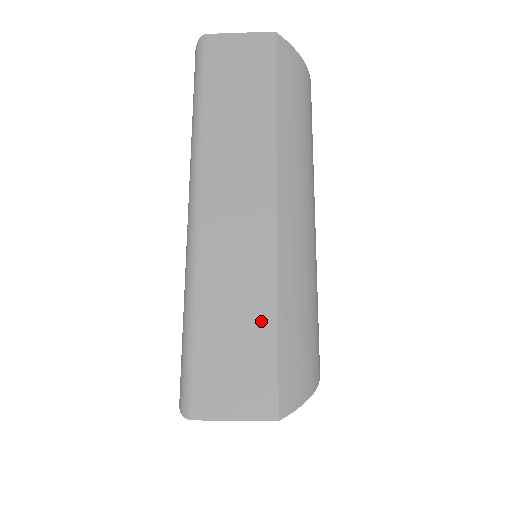
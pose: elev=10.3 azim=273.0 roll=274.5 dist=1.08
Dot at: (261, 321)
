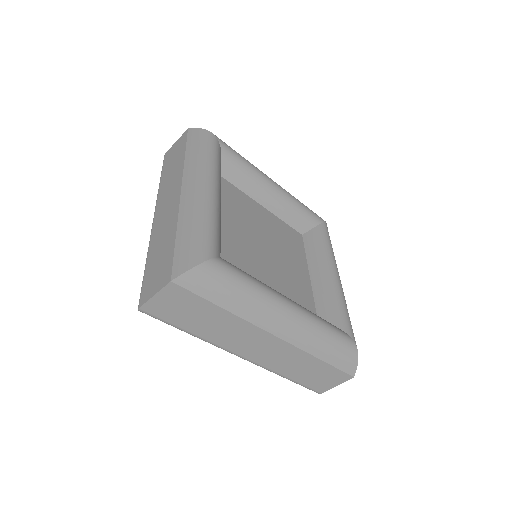
Dot at: (169, 243)
